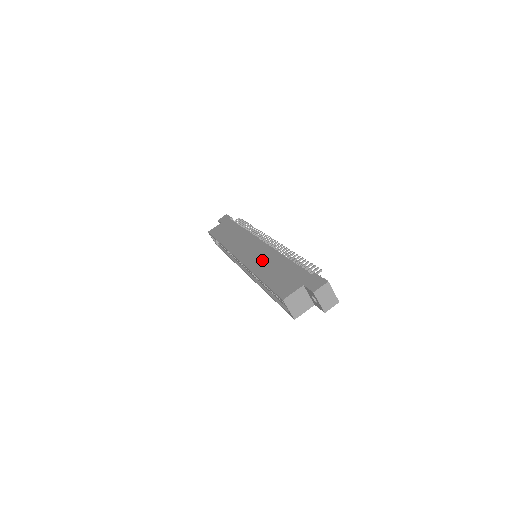
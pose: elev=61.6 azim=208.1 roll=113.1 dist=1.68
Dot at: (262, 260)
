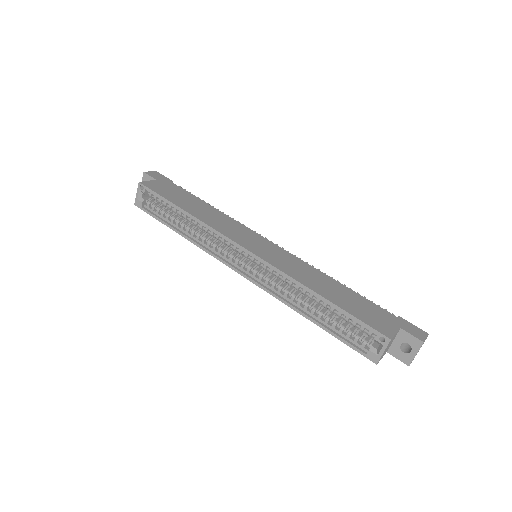
Dot at: (300, 270)
